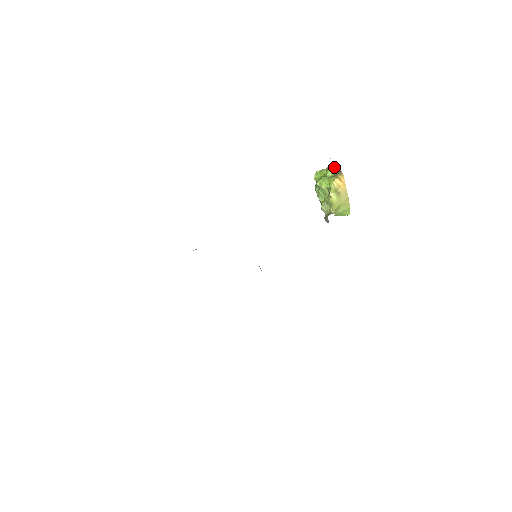
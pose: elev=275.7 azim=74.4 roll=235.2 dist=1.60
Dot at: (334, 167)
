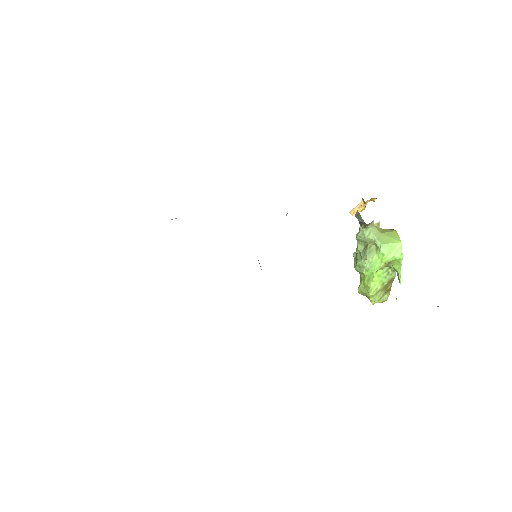
Dot at: occluded
